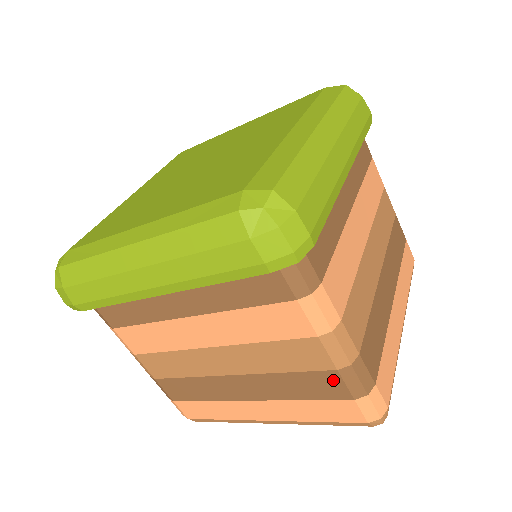
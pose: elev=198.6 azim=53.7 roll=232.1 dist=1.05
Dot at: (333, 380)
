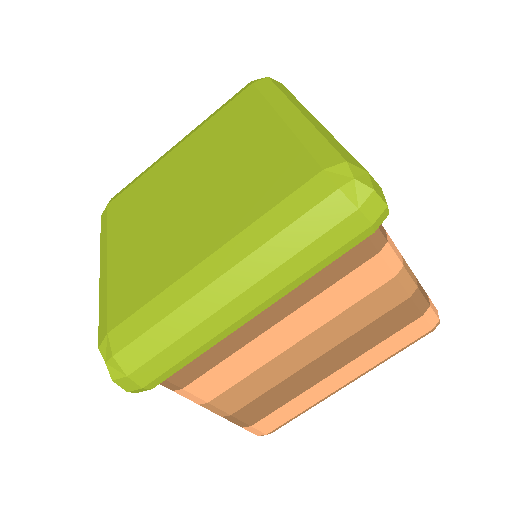
Dot at: occluded
